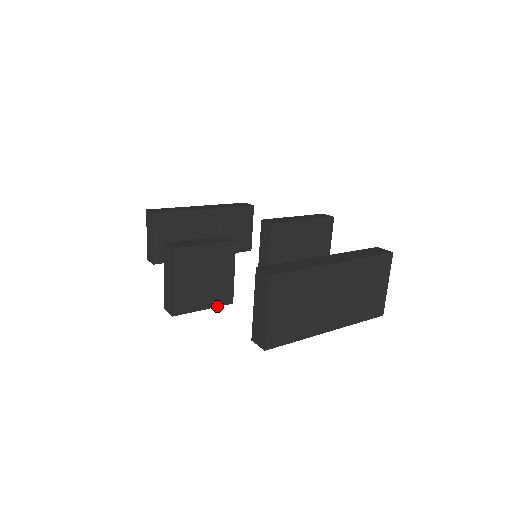
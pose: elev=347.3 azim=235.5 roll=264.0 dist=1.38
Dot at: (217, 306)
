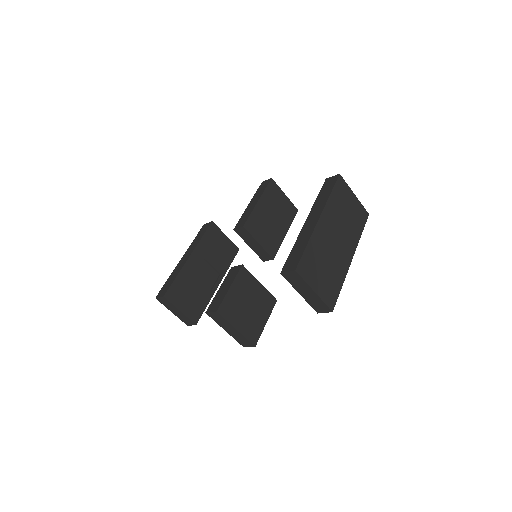
Dot at: (271, 312)
